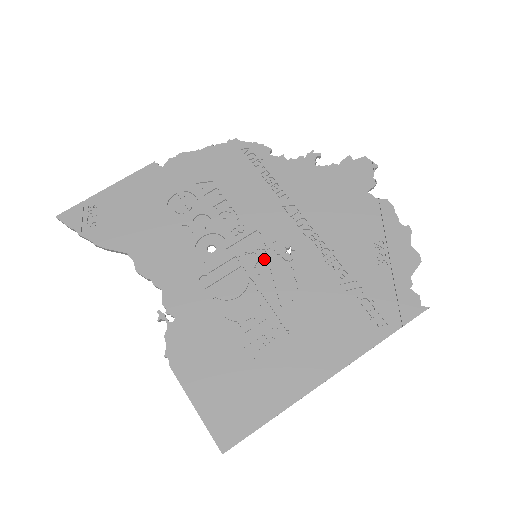
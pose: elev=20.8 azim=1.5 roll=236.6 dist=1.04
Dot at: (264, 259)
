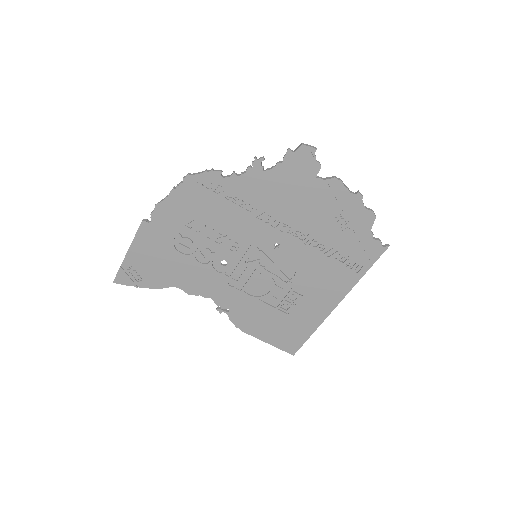
Dot at: (262, 257)
